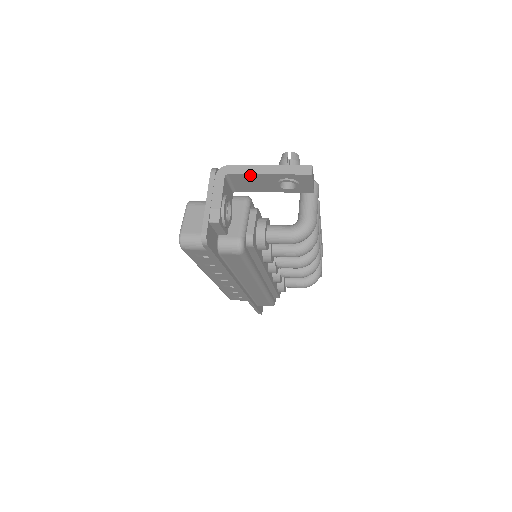
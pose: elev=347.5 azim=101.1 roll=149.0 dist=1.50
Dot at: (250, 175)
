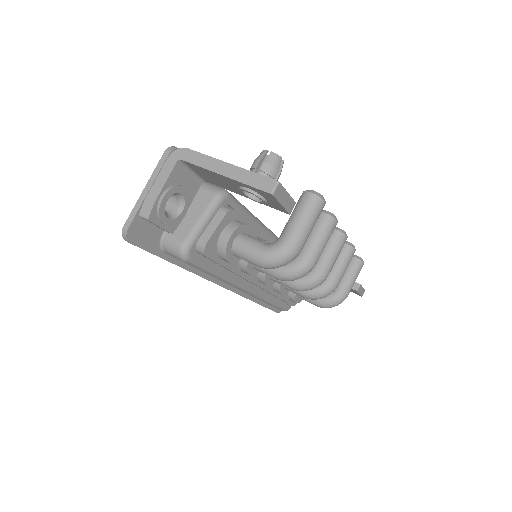
Dot at: (205, 169)
